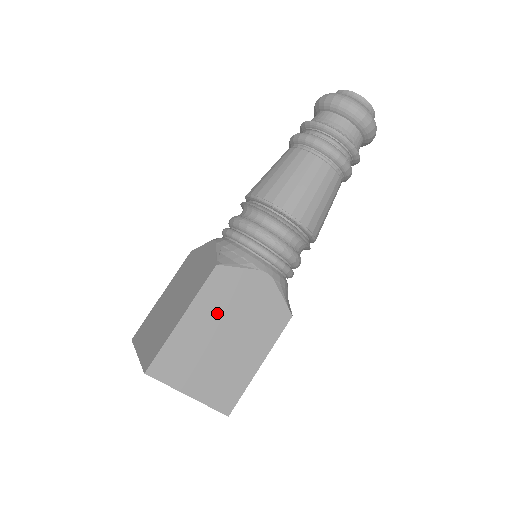
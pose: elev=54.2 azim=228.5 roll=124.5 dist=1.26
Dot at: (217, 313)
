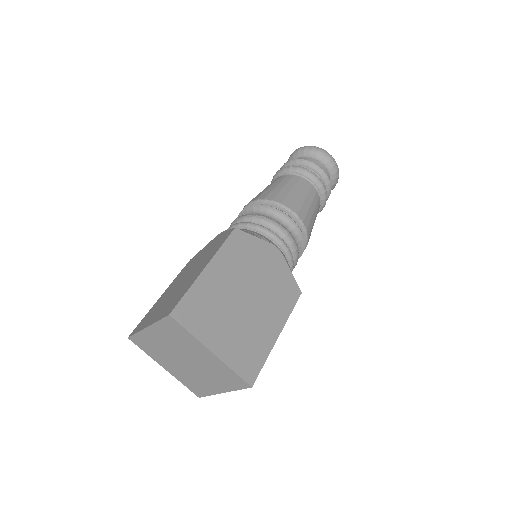
Dot at: (237, 272)
